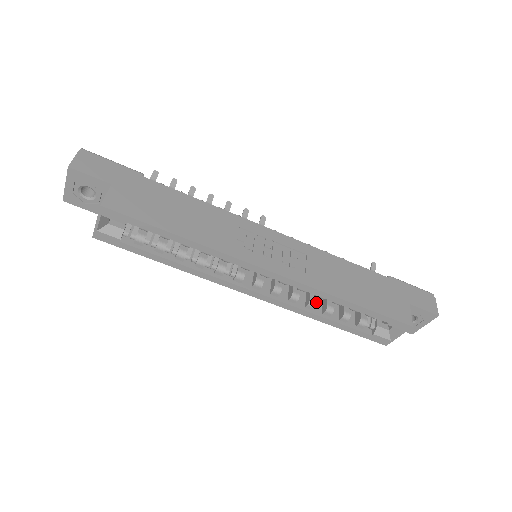
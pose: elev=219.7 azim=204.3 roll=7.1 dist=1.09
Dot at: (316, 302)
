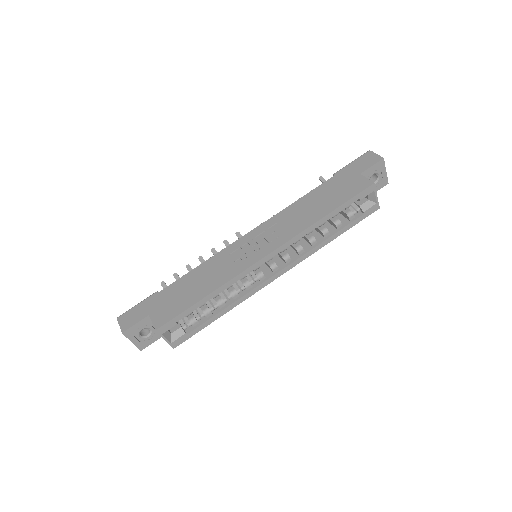
Dot at: (313, 237)
